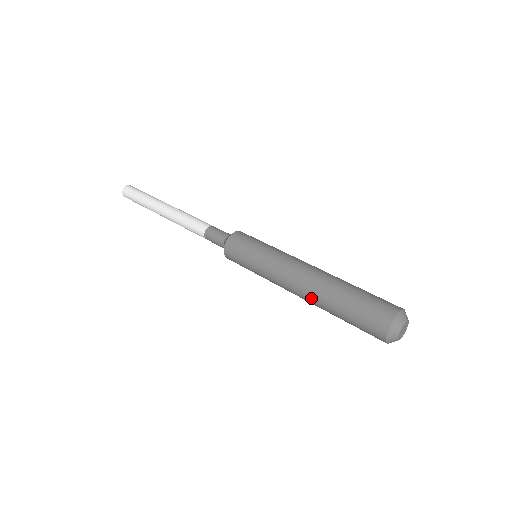
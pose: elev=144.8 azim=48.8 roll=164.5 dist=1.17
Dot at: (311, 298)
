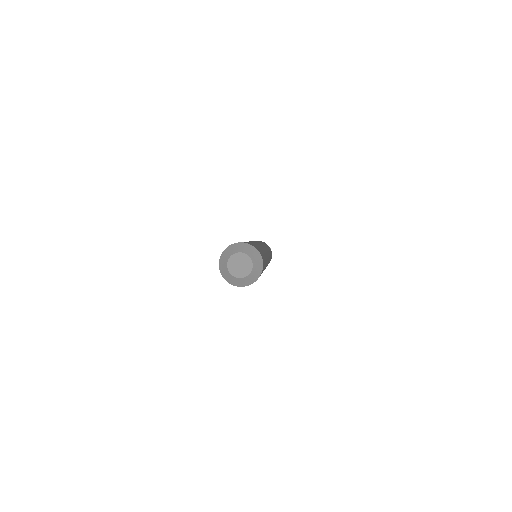
Dot at: occluded
